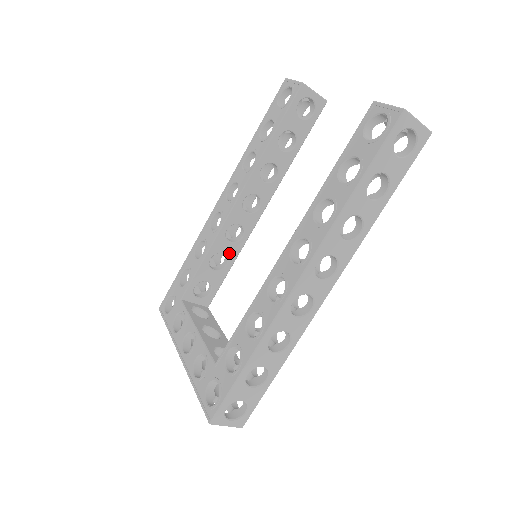
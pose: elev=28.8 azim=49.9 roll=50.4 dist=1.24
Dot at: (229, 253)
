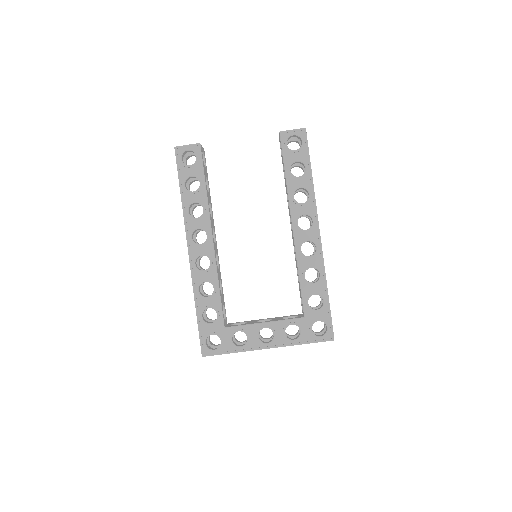
Dot at: (220, 277)
